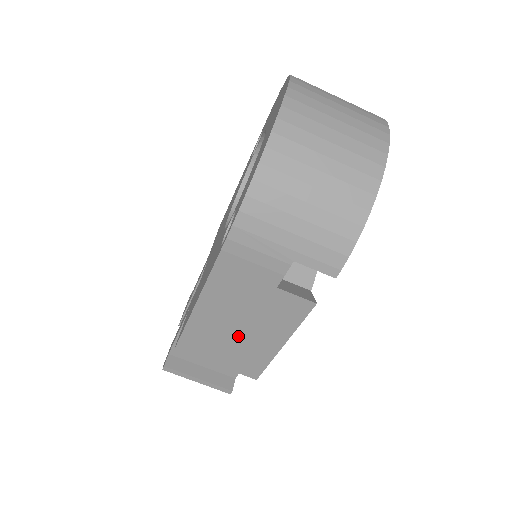
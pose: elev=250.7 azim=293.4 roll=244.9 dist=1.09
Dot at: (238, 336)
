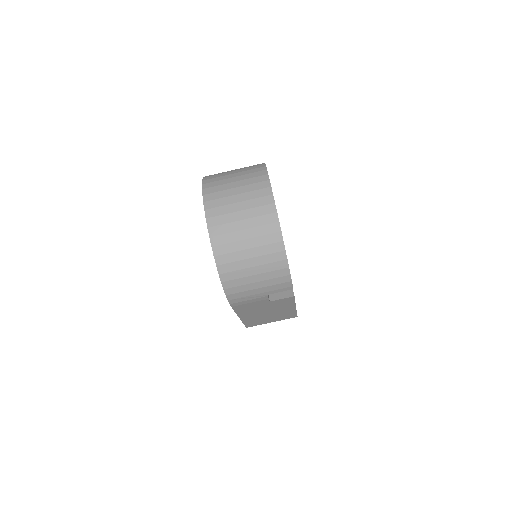
Dot at: (271, 314)
